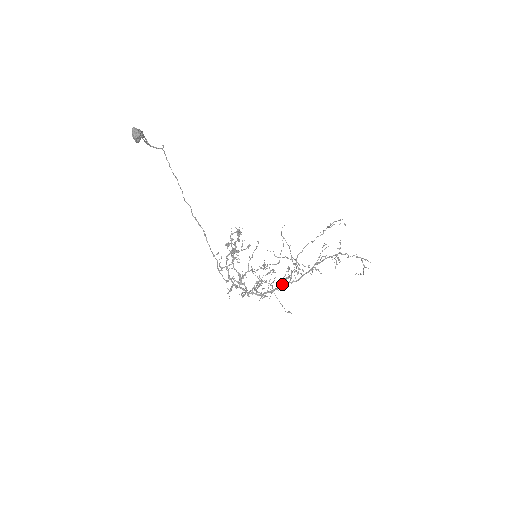
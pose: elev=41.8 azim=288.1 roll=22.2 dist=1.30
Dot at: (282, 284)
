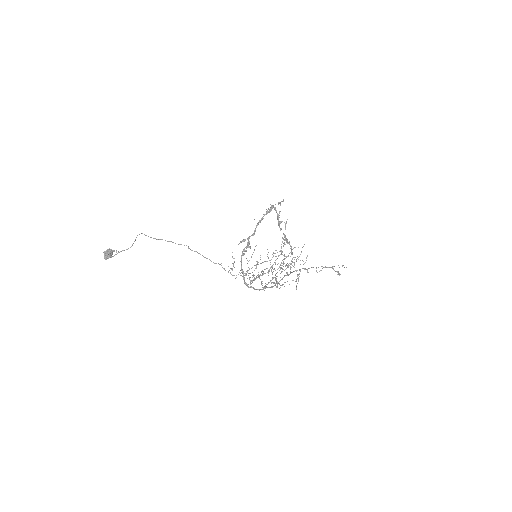
Dot at: occluded
